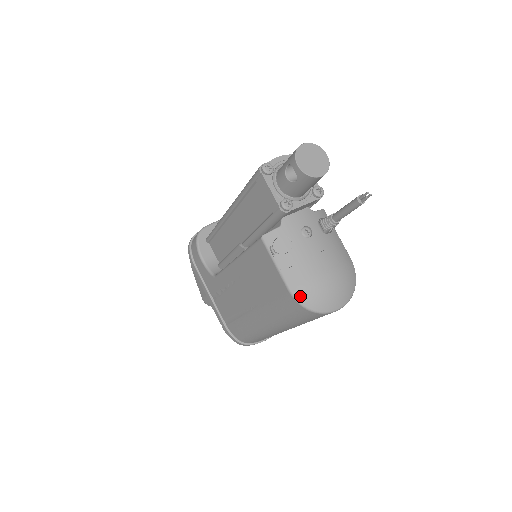
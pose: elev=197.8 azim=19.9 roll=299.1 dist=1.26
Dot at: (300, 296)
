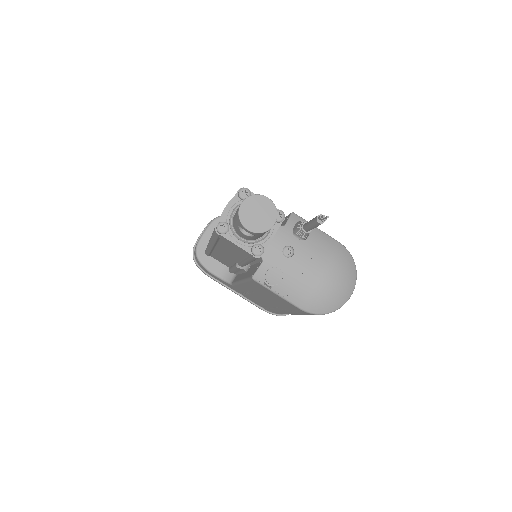
Dot at: (312, 309)
